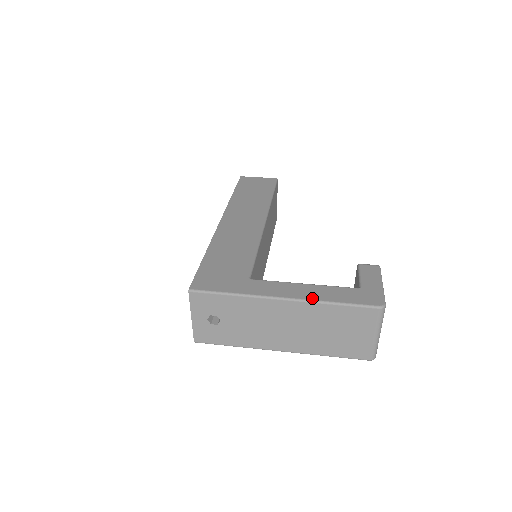
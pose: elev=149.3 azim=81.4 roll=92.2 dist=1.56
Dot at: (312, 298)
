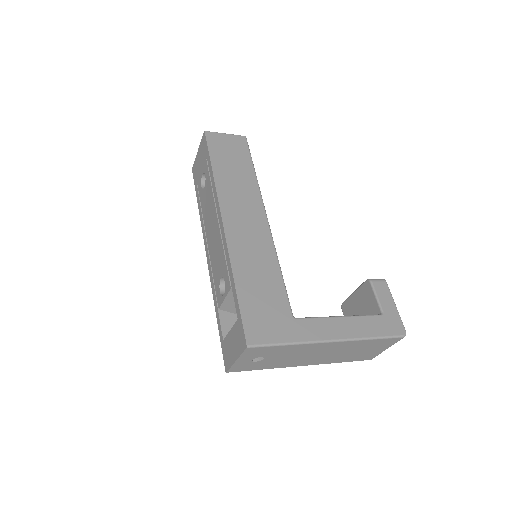
Dot at: (355, 336)
